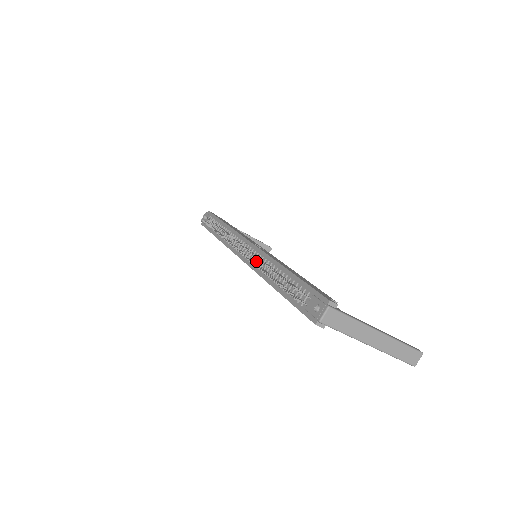
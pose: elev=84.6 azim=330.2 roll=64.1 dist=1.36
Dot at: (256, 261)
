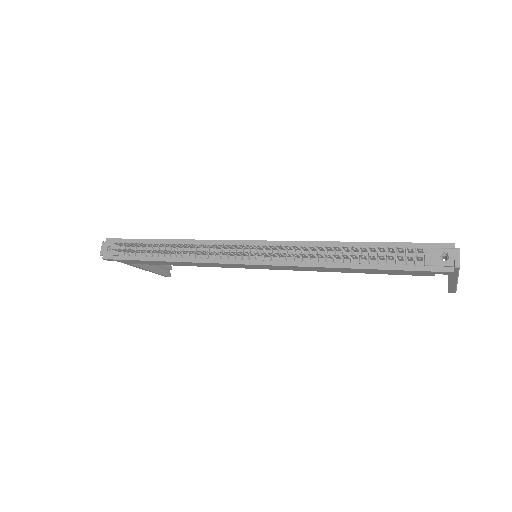
Dot at: (286, 254)
